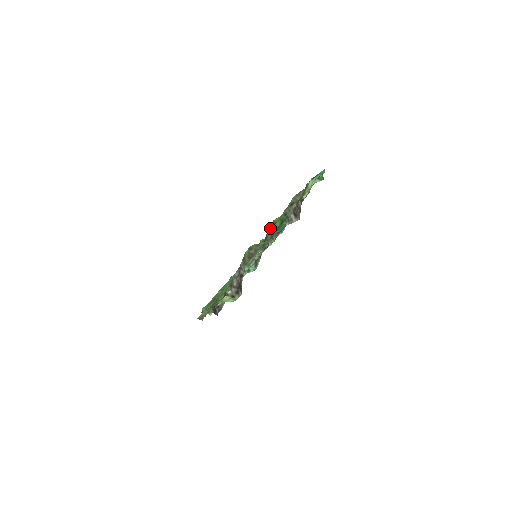
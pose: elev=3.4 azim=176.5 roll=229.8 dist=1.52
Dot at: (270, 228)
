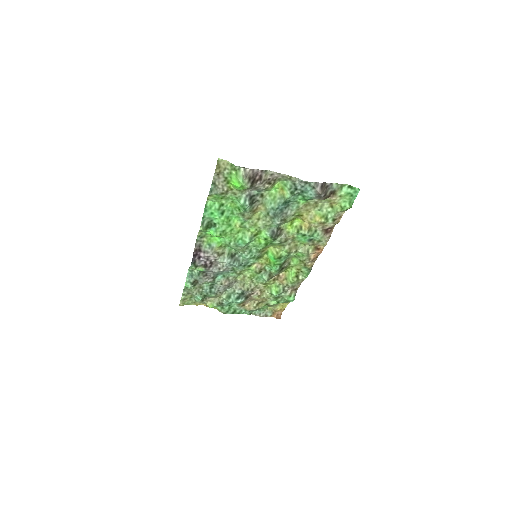
Dot at: (291, 220)
